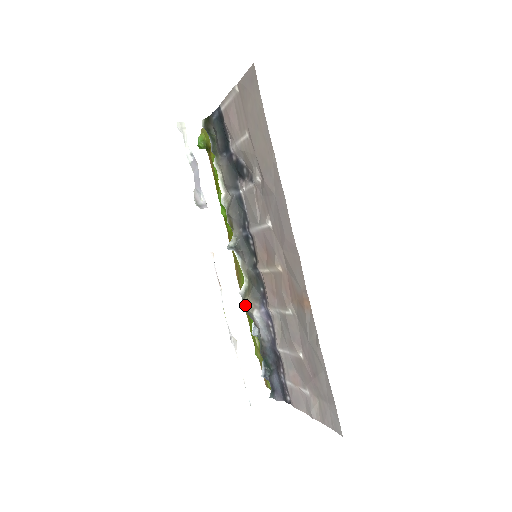
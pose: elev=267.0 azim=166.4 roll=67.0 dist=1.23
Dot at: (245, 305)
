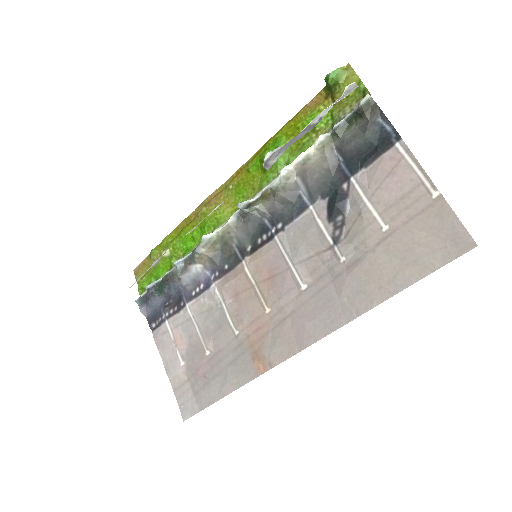
Dot at: (198, 254)
